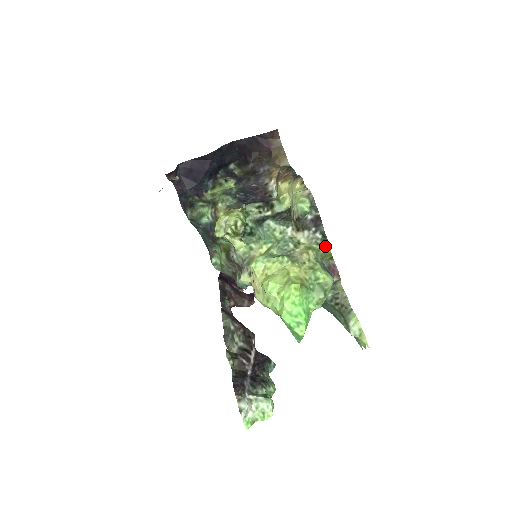
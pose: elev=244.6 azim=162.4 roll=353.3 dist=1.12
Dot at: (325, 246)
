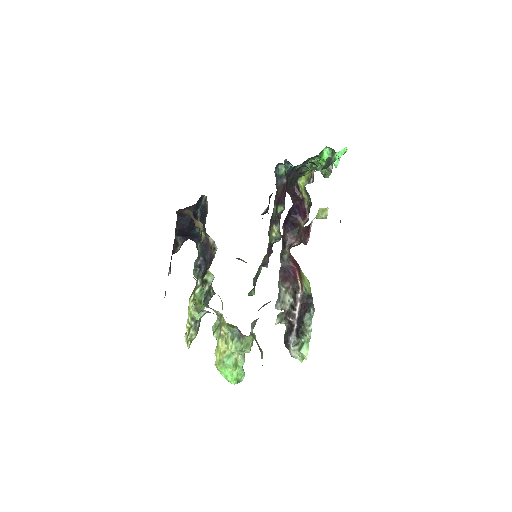
Dot at: (227, 323)
